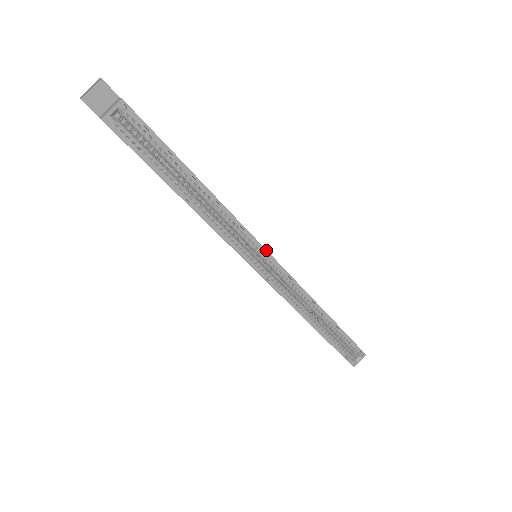
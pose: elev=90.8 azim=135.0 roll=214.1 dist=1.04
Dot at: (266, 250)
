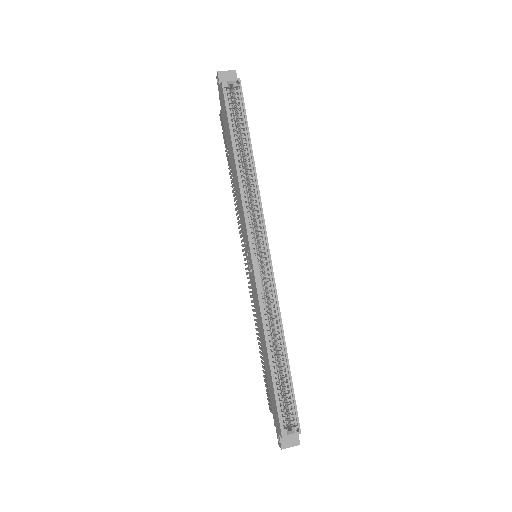
Dot at: occluded
